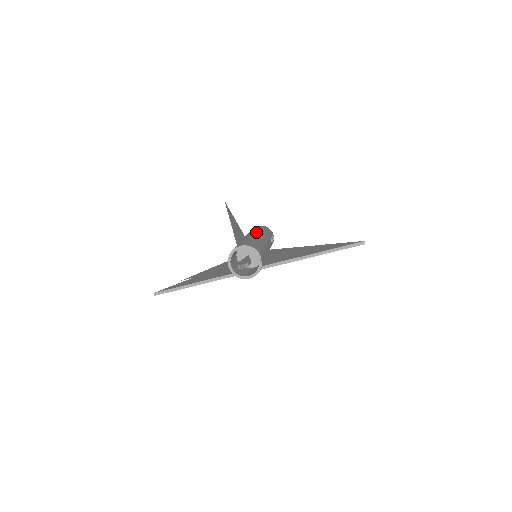
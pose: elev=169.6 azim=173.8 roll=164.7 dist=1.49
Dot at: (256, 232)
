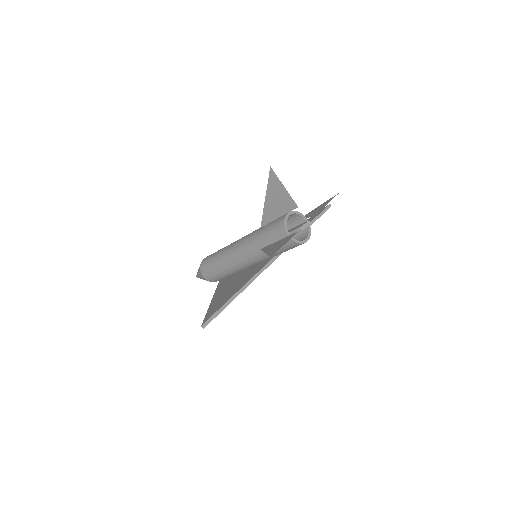
Dot at: occluded
